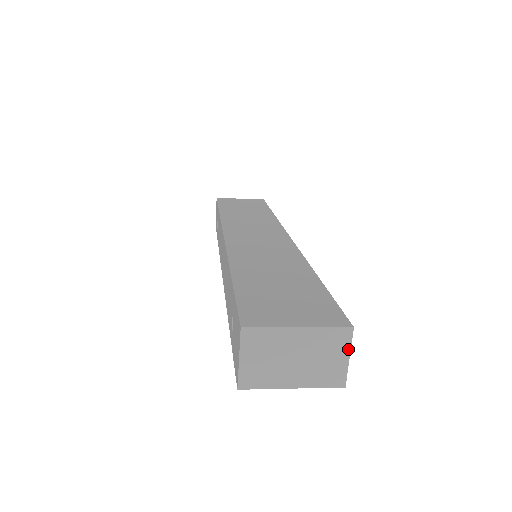
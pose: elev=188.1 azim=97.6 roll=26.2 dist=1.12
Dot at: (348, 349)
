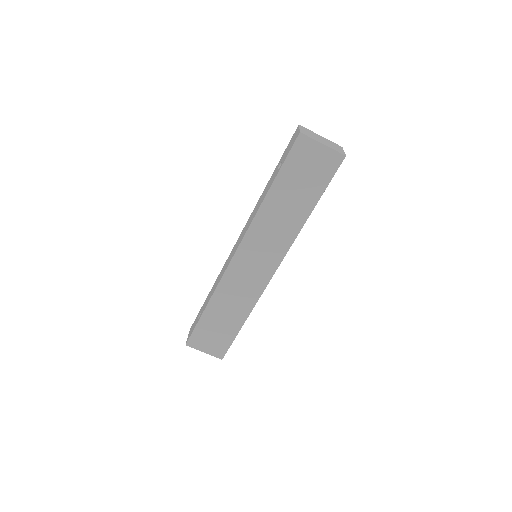
Dot at: (342, 149)
